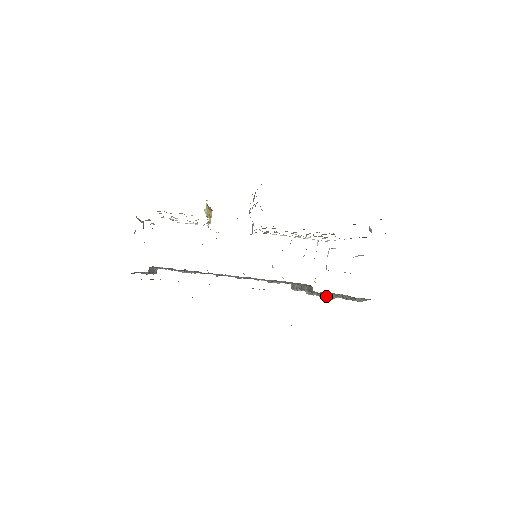
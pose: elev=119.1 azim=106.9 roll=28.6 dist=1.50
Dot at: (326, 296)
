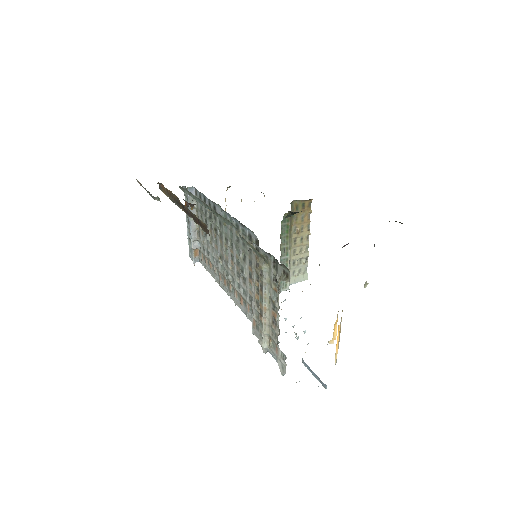
Dot at: (260, 262)
